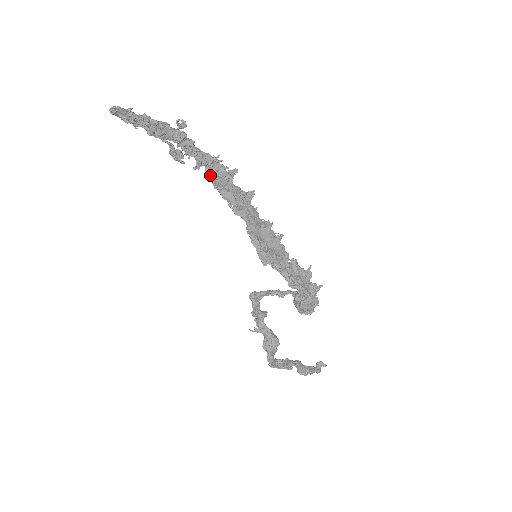
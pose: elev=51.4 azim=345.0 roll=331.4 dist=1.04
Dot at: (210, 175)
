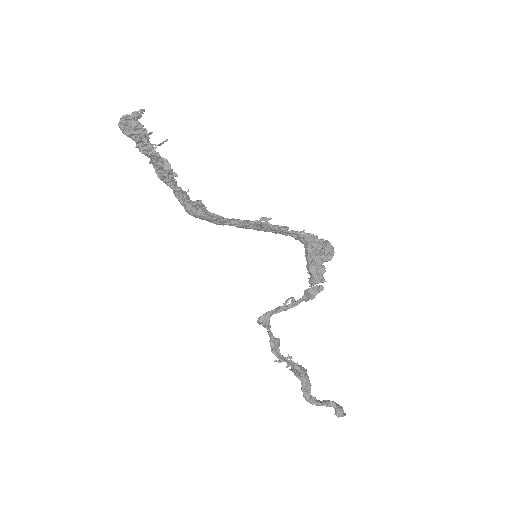
Dot at: (190, 201)
